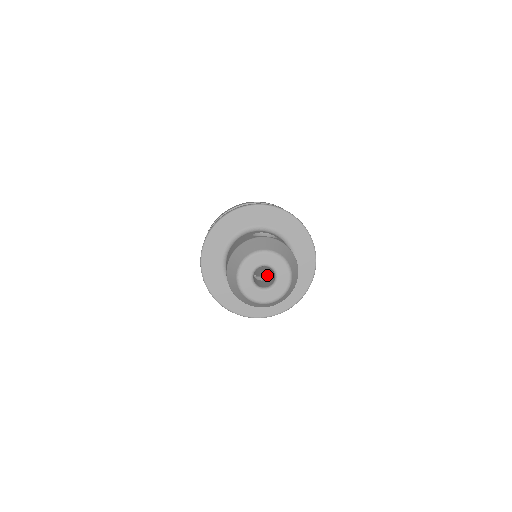
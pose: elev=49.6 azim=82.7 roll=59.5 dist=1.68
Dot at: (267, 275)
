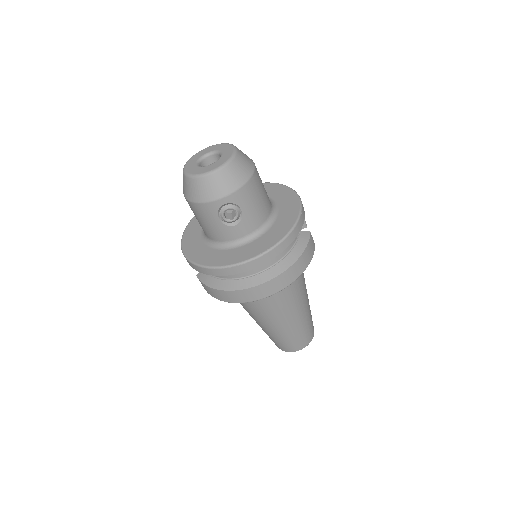
Dot at: occluded
